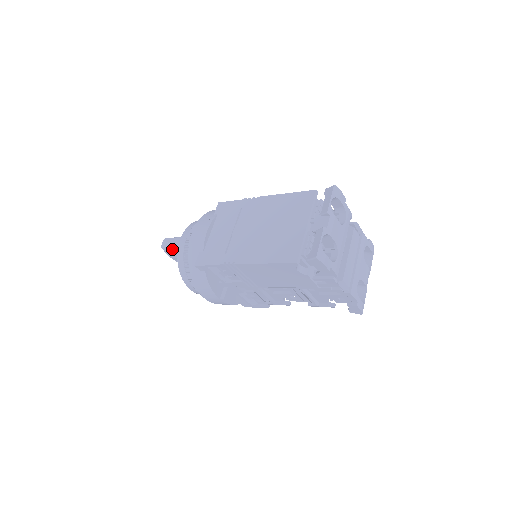
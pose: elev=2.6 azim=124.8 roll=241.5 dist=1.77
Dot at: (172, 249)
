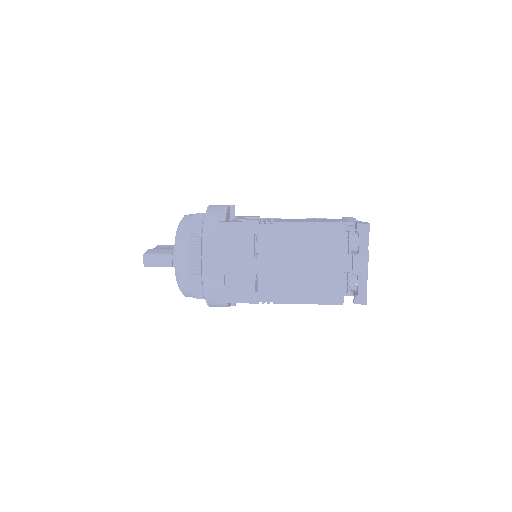
Dot at: occluded
